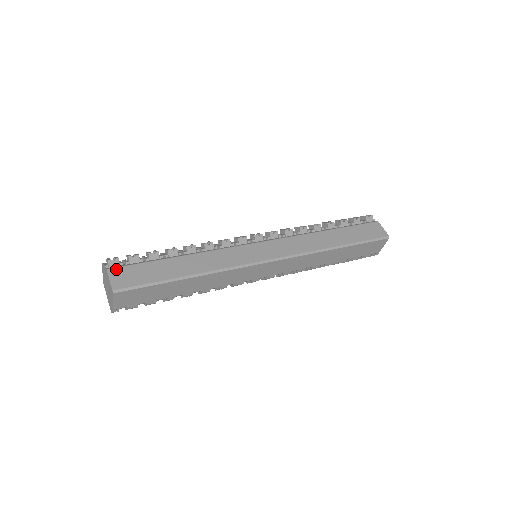
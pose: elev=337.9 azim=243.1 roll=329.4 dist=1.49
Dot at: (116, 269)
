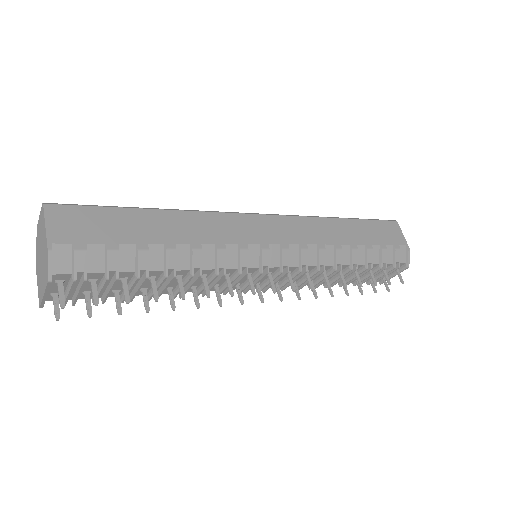
Dot at: occluded
